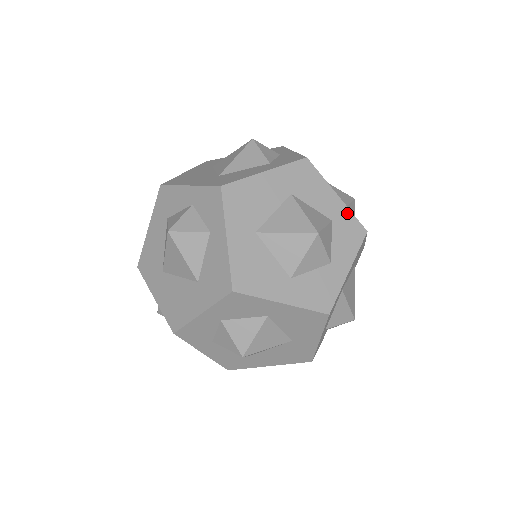
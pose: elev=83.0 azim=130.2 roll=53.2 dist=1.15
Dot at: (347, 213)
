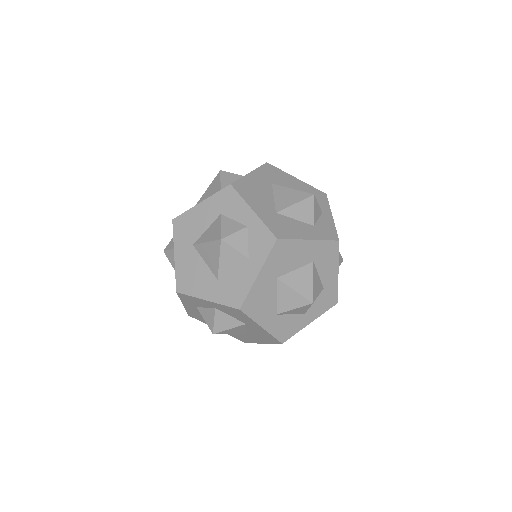
Dot at: (335, 287)
